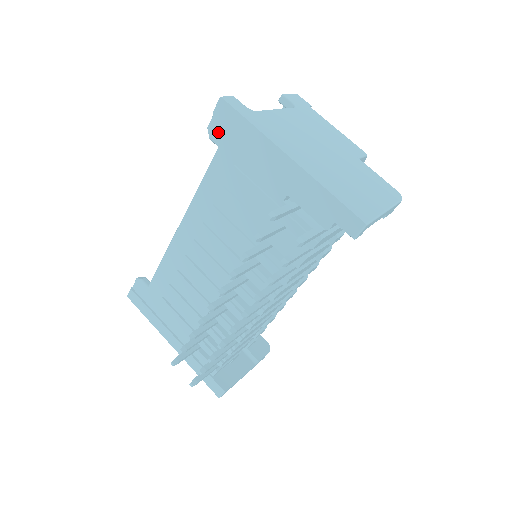
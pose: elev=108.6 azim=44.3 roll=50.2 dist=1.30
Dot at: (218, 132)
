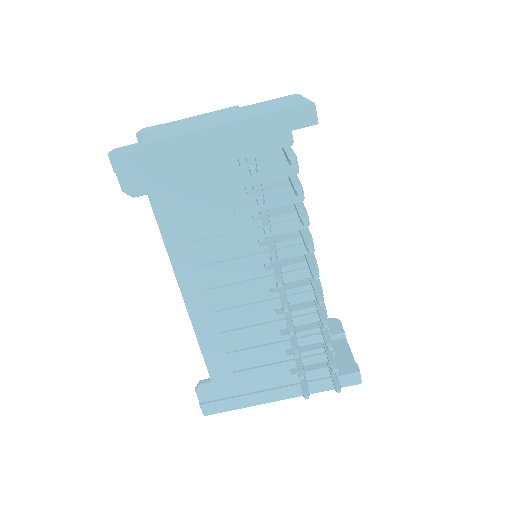
Dot at: (135, 183)
